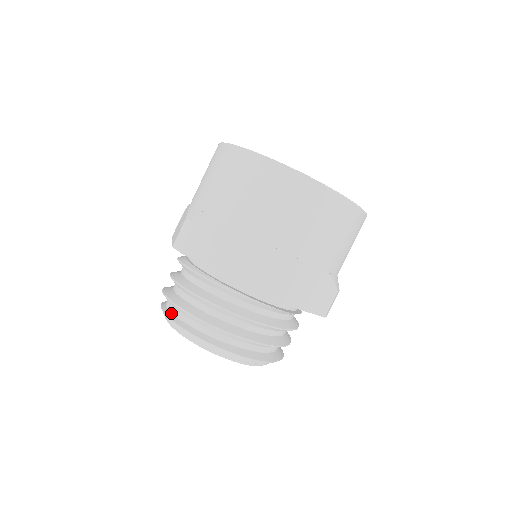
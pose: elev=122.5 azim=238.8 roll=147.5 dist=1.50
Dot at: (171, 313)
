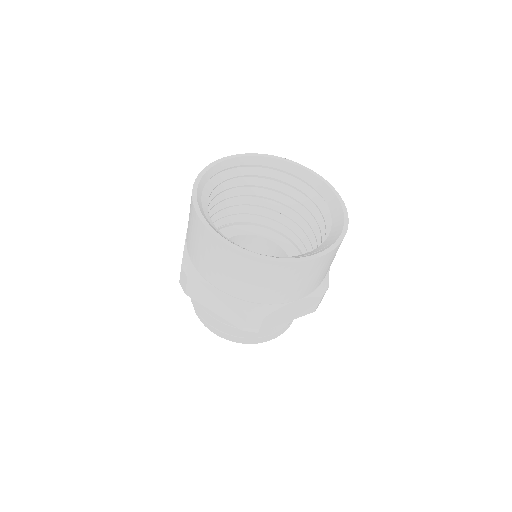
Dot at: occluded
